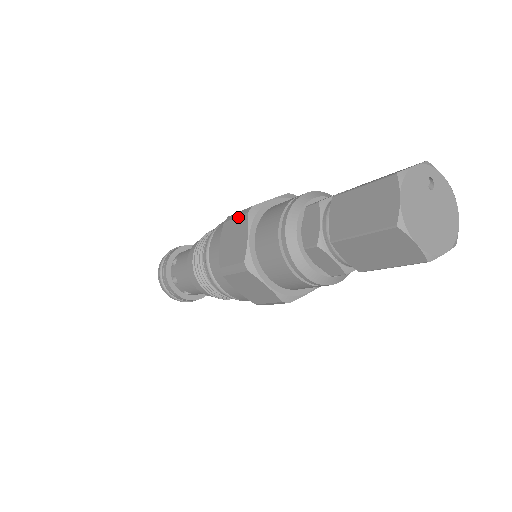
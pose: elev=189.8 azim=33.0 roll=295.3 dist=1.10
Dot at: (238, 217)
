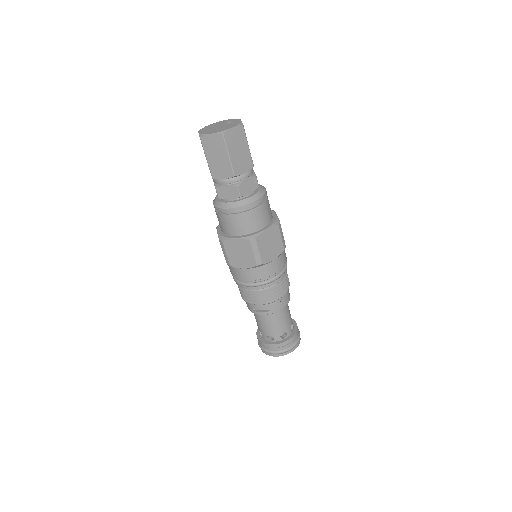
Dot at: occluded
